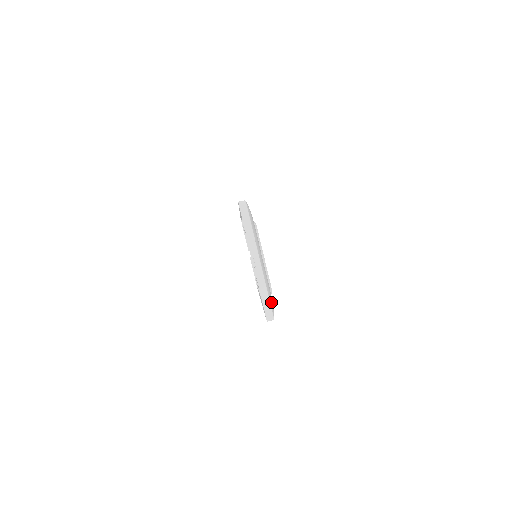
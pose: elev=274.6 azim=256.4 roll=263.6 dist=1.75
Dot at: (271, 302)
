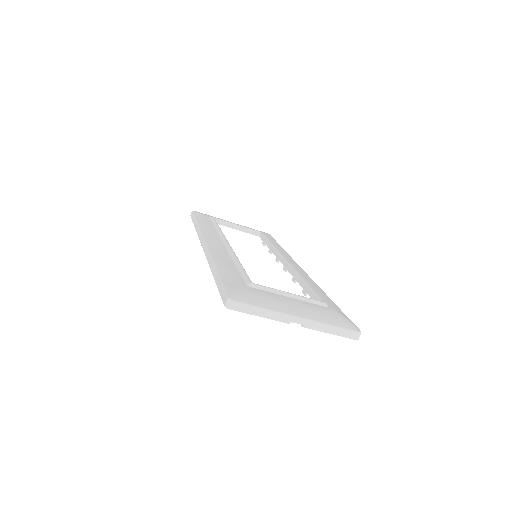
Dot at: (343, 324)
